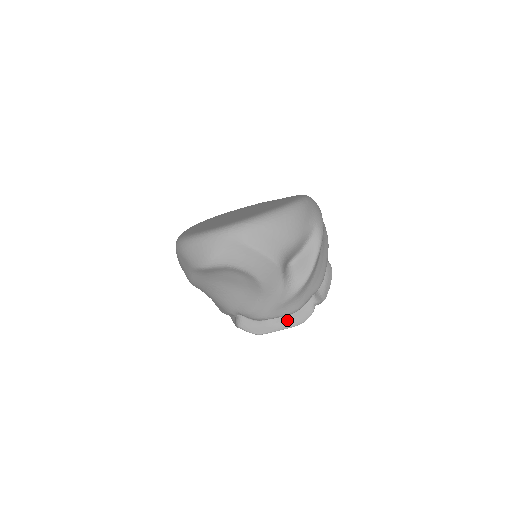
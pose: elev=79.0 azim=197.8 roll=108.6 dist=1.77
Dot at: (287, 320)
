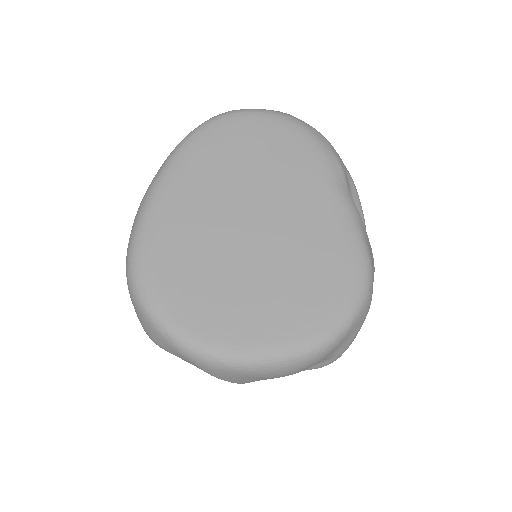
Dot at: occluded
